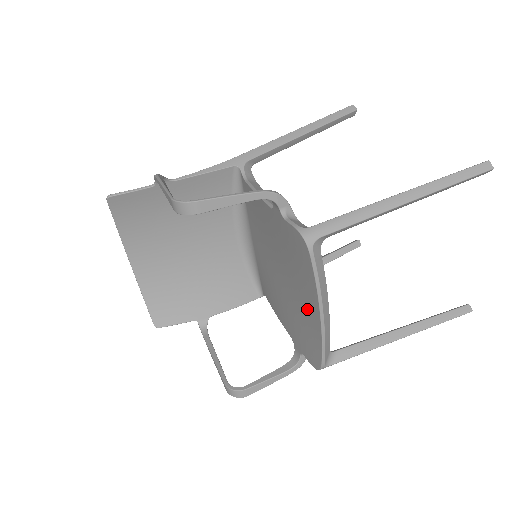
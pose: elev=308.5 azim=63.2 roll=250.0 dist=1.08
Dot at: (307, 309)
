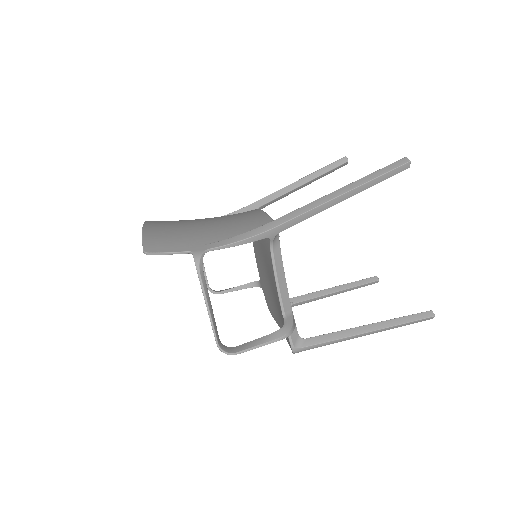
Dot at: (278, 317)
